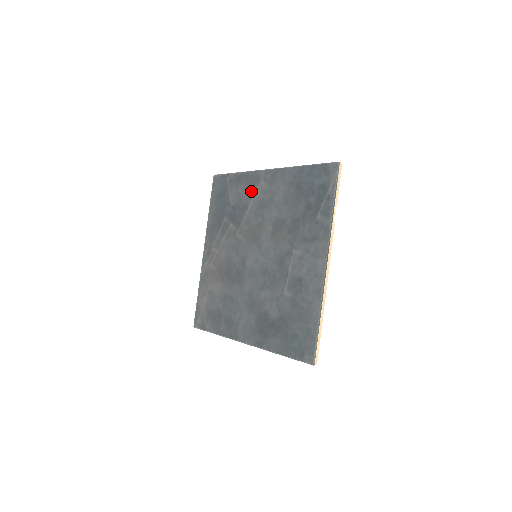
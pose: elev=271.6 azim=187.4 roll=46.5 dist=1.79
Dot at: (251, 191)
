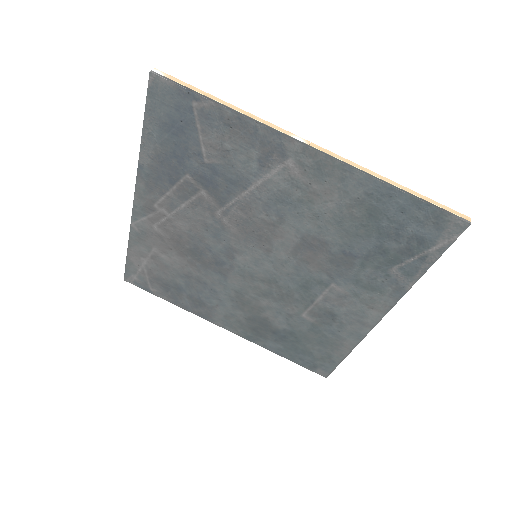
Dot at: (260, 165)
